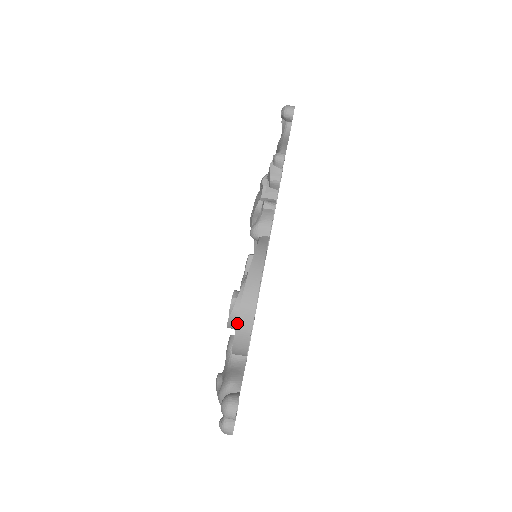
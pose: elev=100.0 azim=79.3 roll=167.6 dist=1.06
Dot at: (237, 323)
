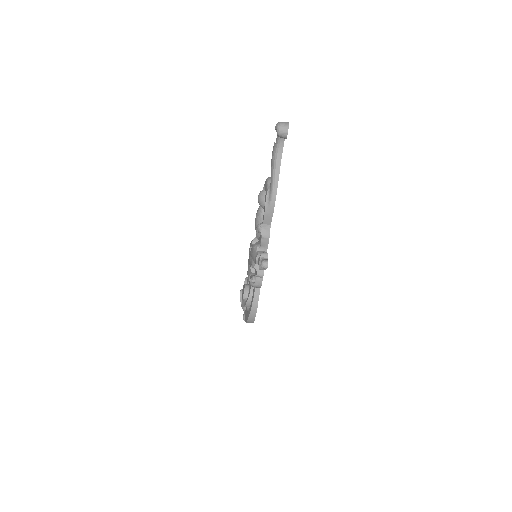
Dot at: occluded
